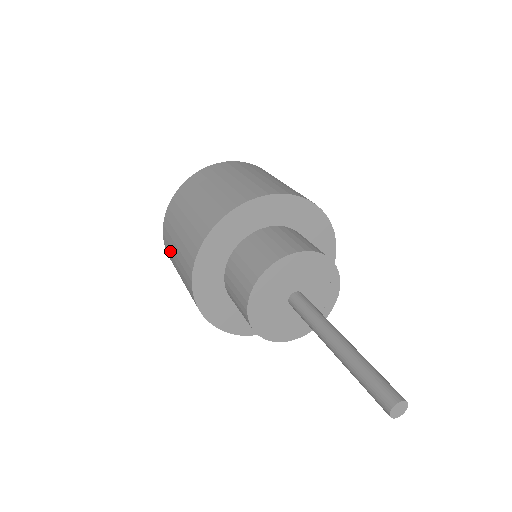
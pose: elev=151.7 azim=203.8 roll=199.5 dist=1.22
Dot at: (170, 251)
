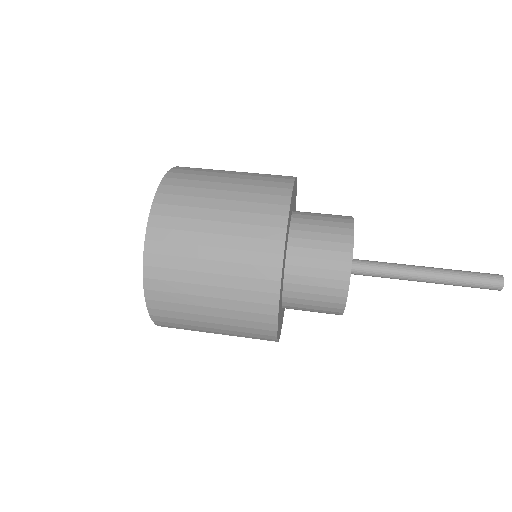
Dot at: occluded
